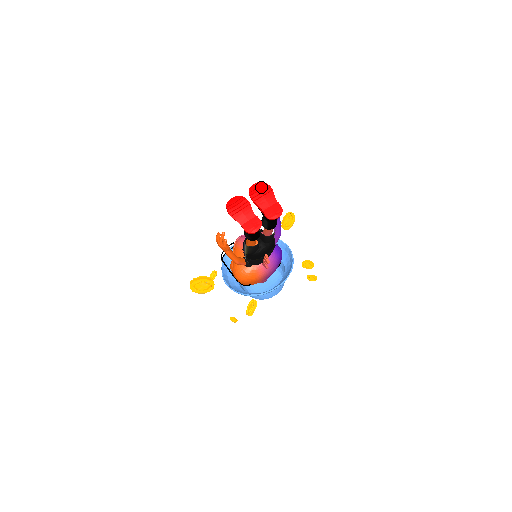
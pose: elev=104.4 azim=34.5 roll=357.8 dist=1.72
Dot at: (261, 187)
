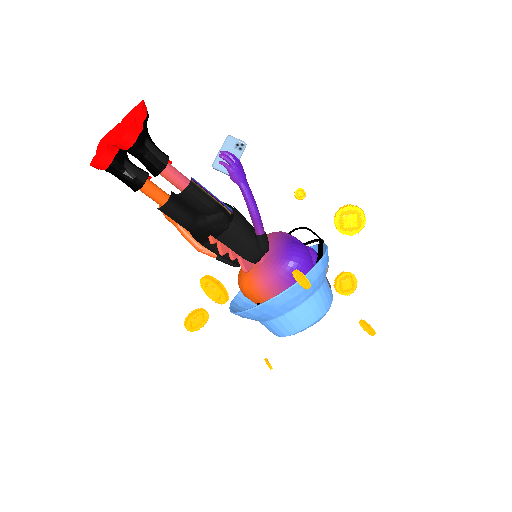
Dot at: (136, 106)
